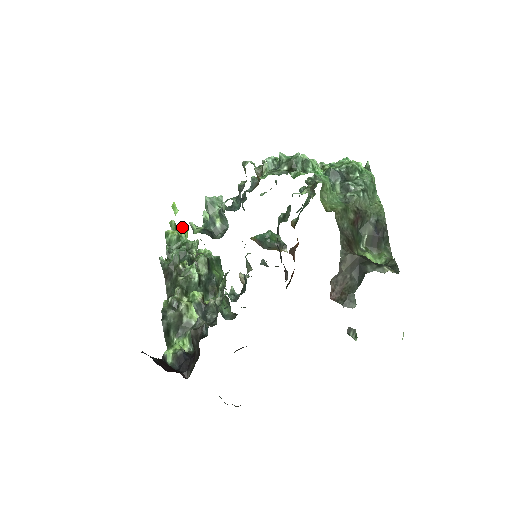
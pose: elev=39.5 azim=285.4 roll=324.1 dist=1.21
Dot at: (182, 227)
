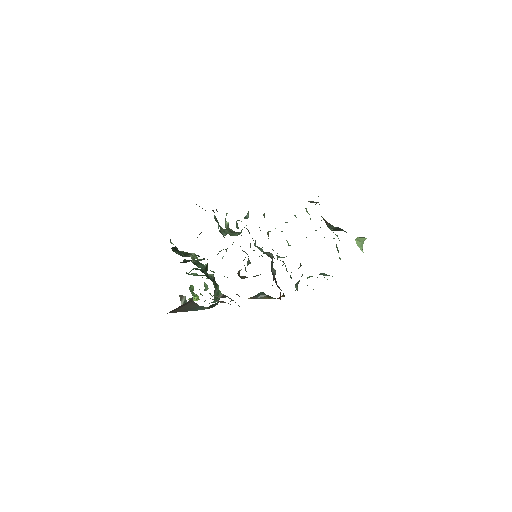
Dot at: (197, 295)
